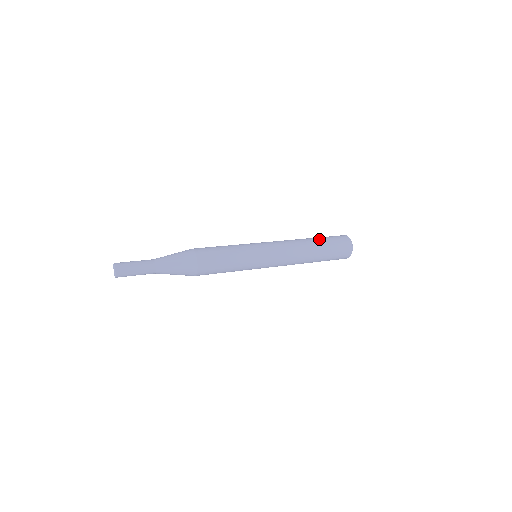
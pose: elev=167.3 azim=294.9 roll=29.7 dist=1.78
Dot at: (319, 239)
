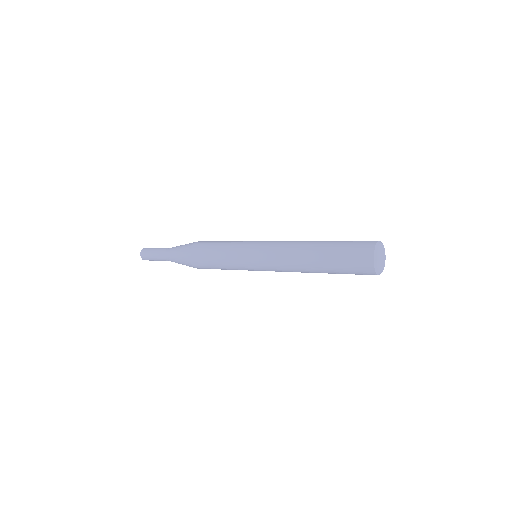
Dot at: (330, 241)
